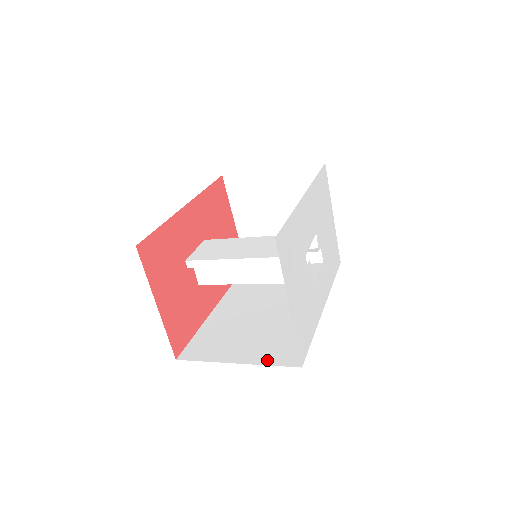
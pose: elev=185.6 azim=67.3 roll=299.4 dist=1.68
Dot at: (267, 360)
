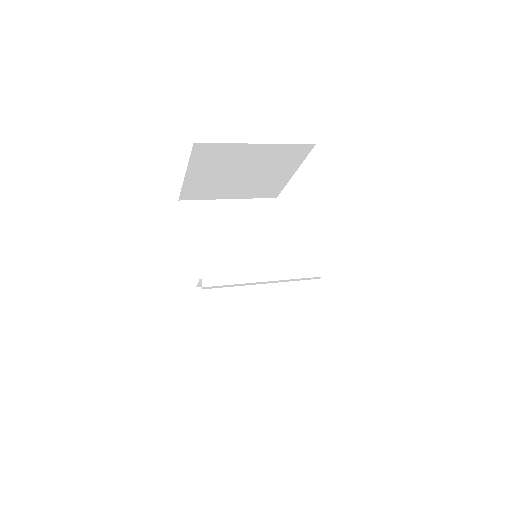
Dot at: (279, 347)
